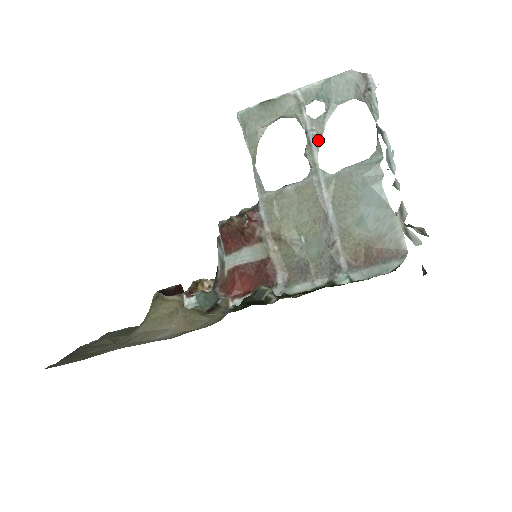
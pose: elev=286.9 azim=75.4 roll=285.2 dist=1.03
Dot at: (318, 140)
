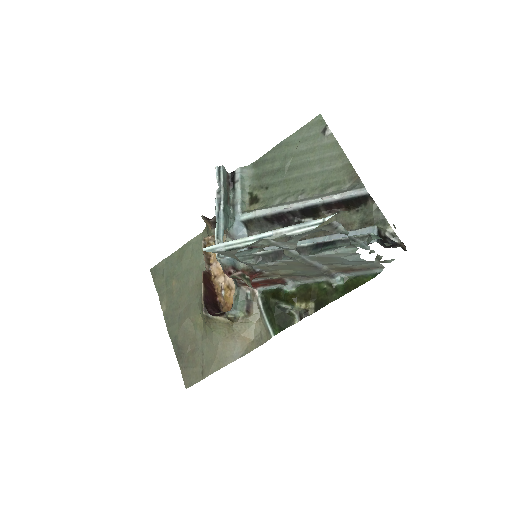
Dot at: (294, 249)
